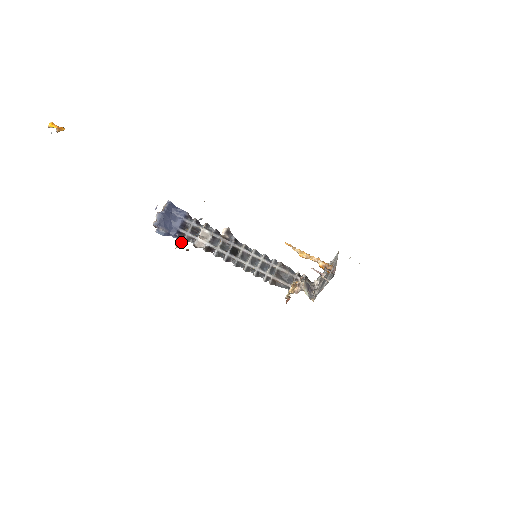
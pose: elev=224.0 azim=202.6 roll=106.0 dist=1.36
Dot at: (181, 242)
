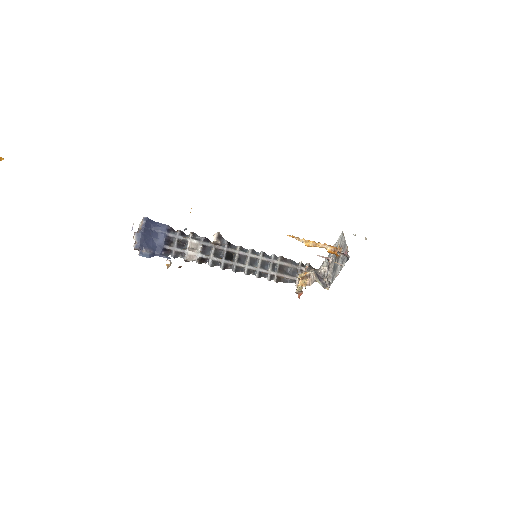
Dot at: (170, 260)
